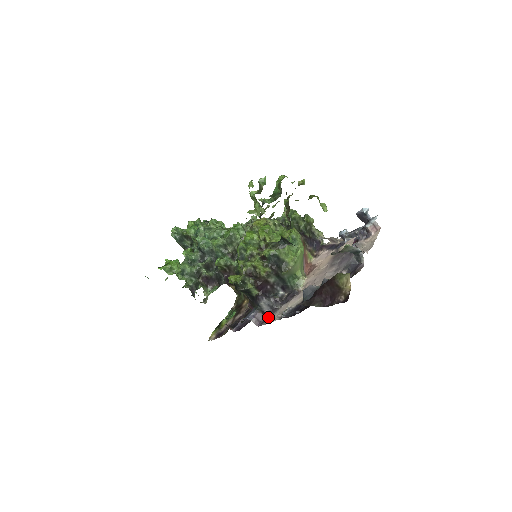
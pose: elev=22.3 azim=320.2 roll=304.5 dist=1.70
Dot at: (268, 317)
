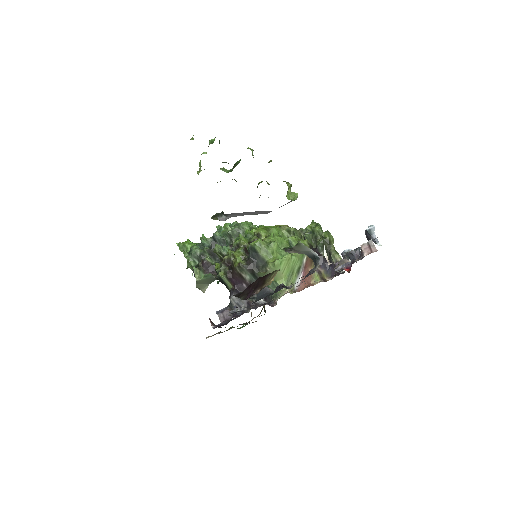
Dot at: occluded
